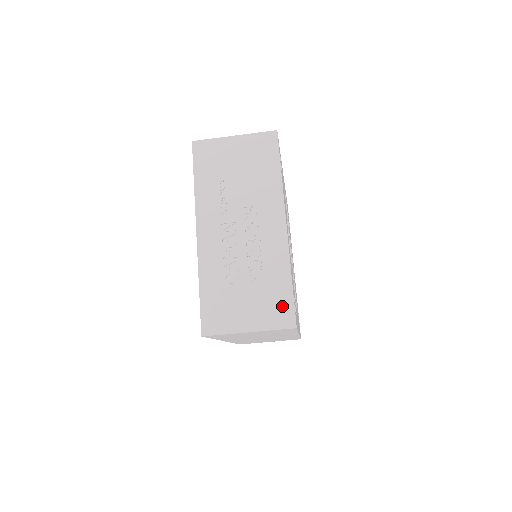
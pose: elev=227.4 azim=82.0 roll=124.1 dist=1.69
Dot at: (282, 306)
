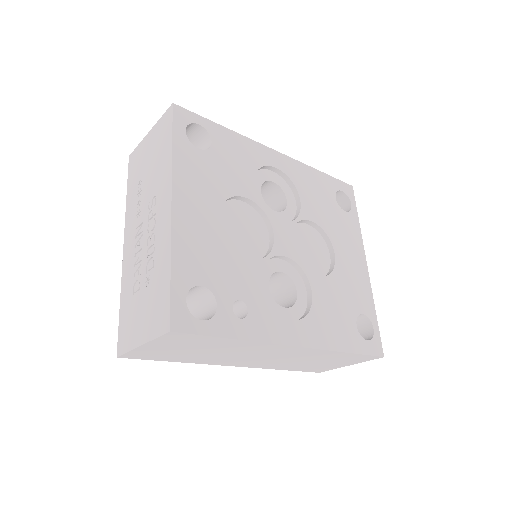
Dot at: (162, 306)
